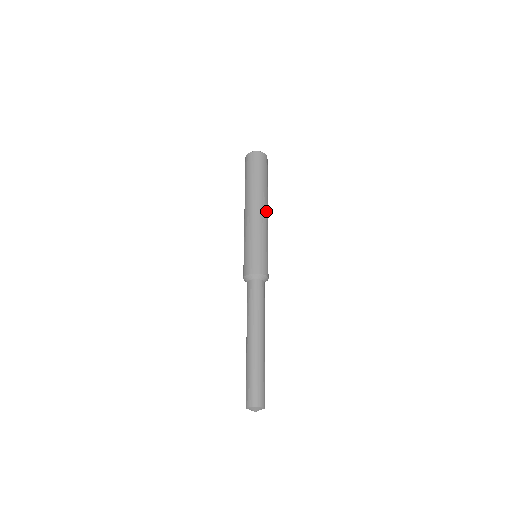
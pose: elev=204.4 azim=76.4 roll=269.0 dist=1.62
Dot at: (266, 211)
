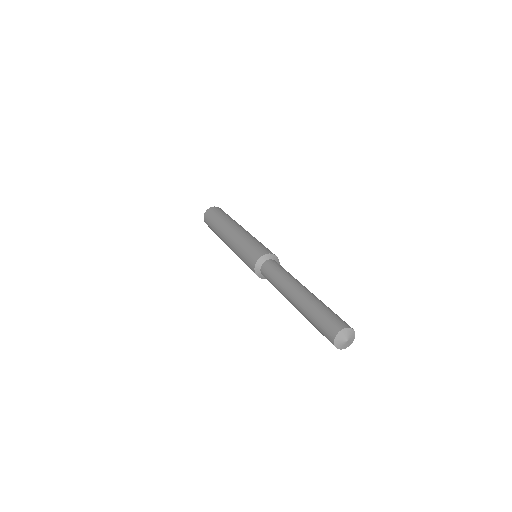
Dot at: occluded
